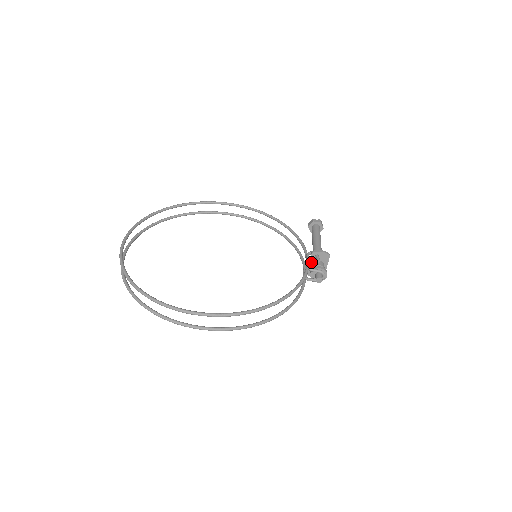
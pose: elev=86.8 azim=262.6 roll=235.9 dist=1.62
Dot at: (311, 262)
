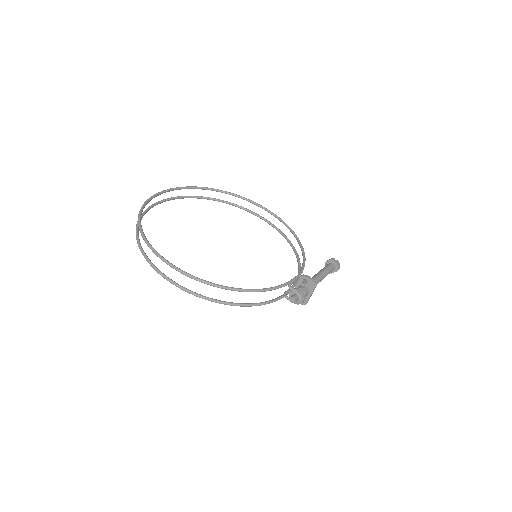
Dot at: (298, 284)
